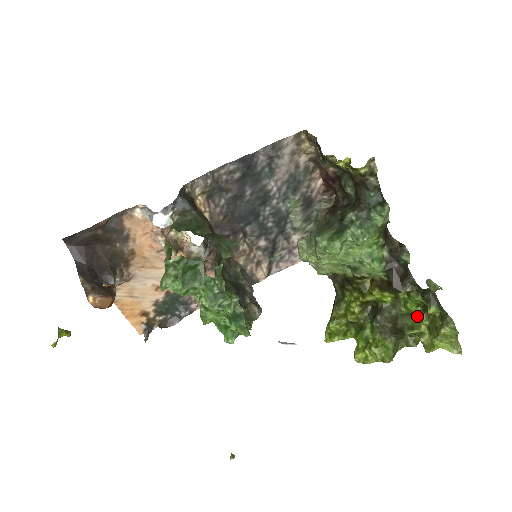
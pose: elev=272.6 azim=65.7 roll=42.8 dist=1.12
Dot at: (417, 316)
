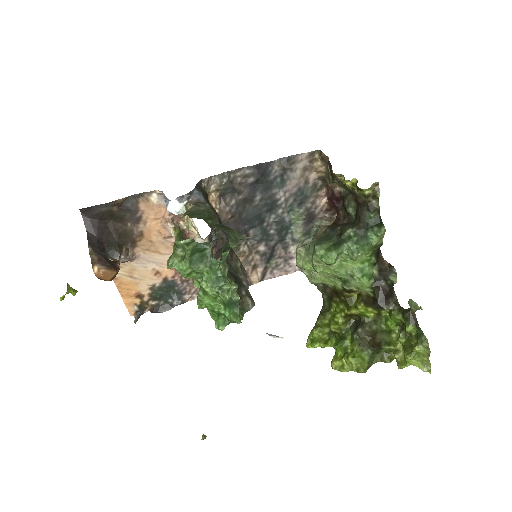
Dot at: (395, 334)
